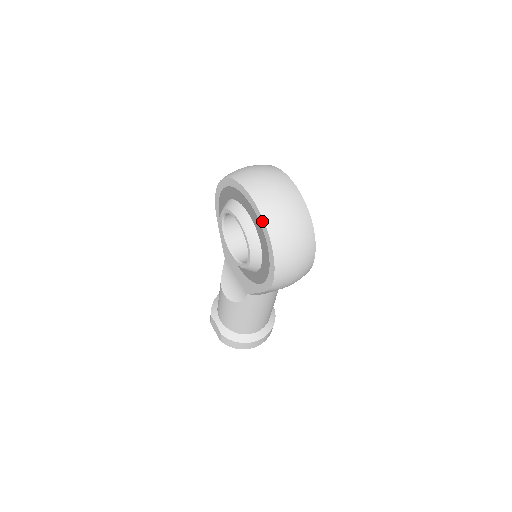
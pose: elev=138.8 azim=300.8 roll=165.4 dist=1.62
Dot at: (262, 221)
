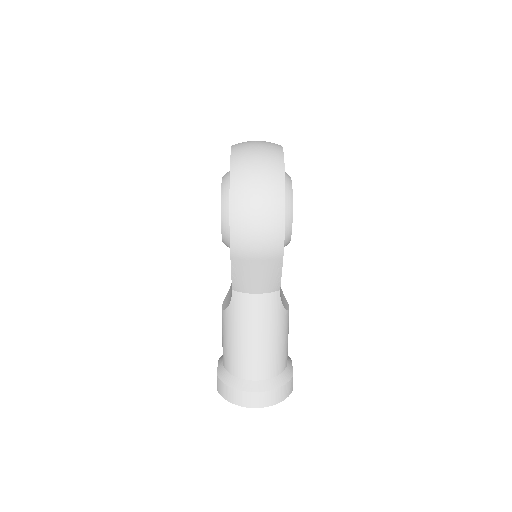
Dot at: (230, 160)
